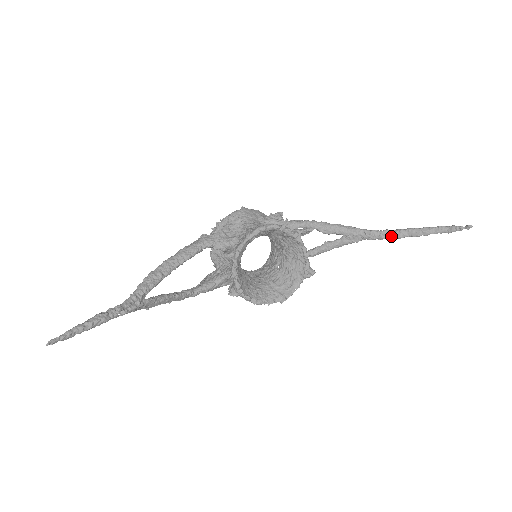
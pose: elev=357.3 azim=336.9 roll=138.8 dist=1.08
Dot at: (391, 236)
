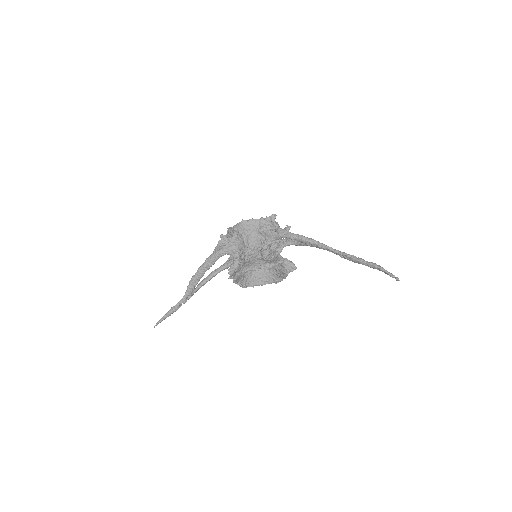
Dot at: (347, 259)
